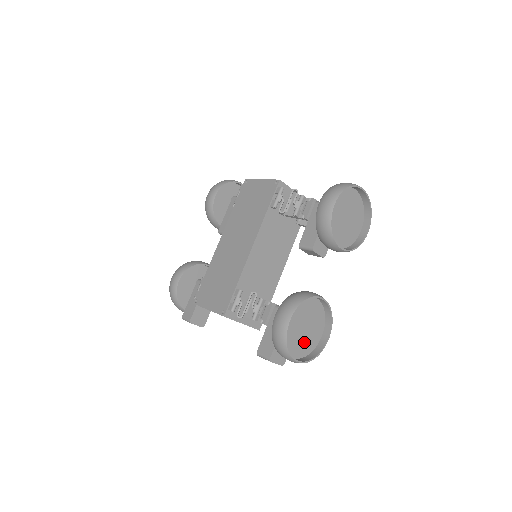
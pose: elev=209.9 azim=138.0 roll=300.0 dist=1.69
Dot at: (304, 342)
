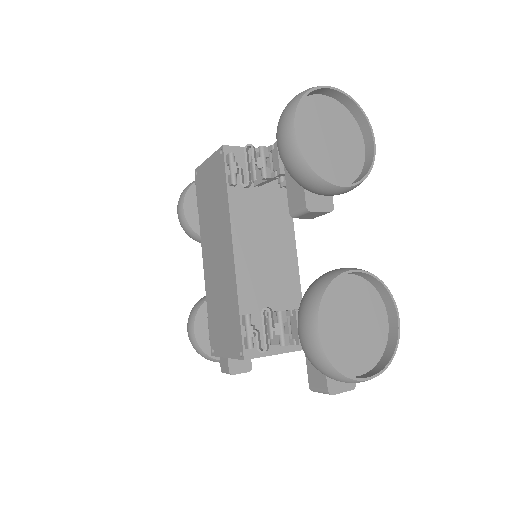
Dot at: (364, 344)
